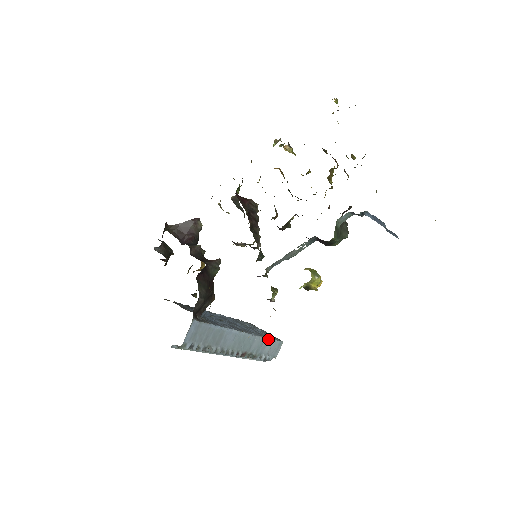
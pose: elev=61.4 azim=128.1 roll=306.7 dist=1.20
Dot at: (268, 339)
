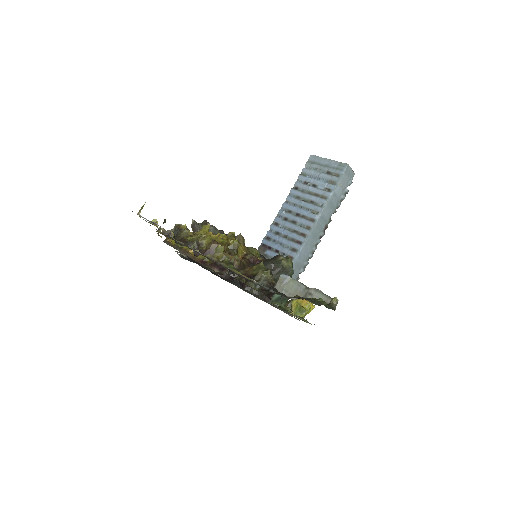
Dot at: (332, 192)
